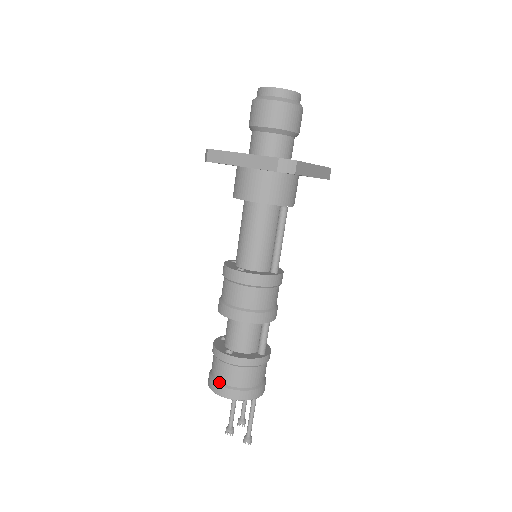
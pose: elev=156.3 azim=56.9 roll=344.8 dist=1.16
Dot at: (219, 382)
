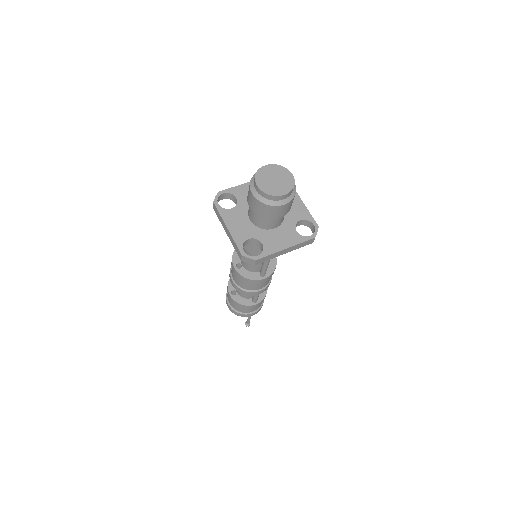
Dot at: (228, 301)
